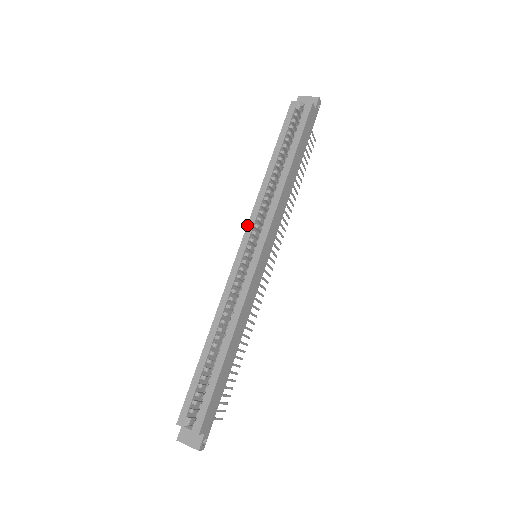
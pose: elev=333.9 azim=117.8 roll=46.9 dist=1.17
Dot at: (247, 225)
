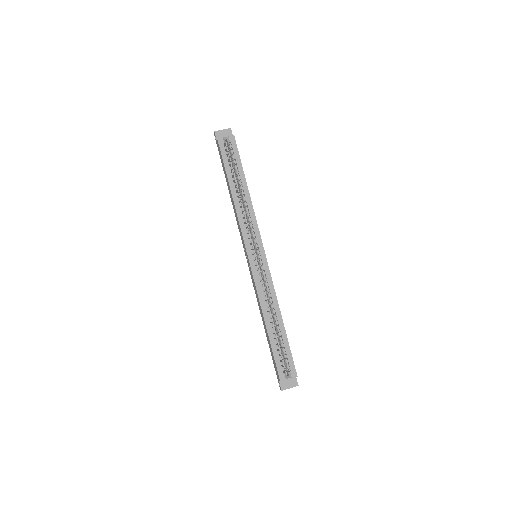
Dot at: (243, 239)
